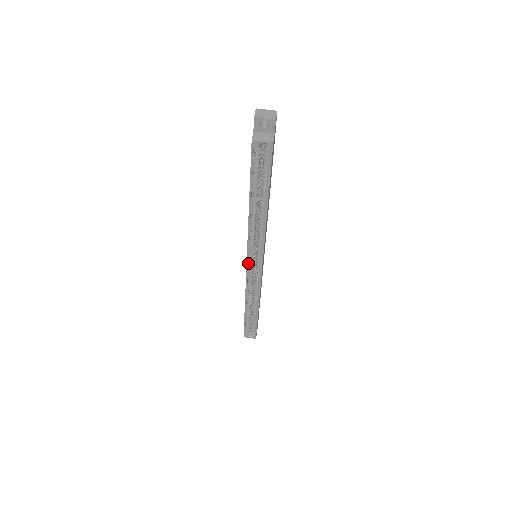
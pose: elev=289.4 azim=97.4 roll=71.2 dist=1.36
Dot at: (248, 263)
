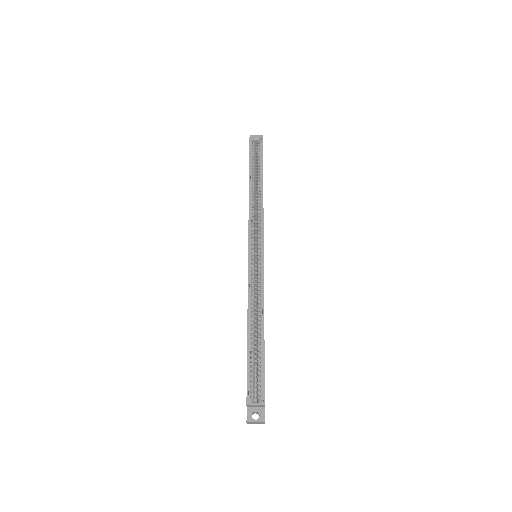
Dot at: (249, 250)
